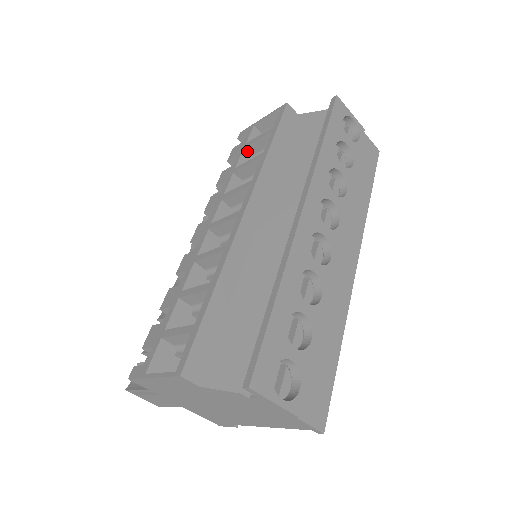
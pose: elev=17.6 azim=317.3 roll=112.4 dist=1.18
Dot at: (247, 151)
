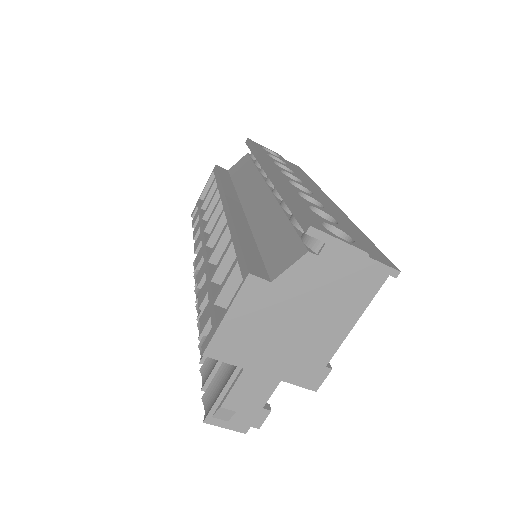
Dot at: (204, 210)
